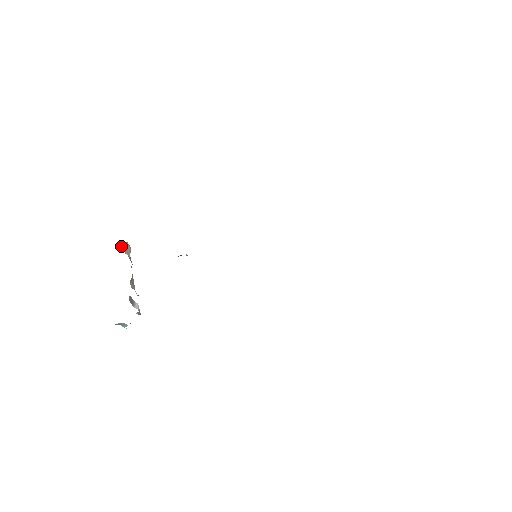
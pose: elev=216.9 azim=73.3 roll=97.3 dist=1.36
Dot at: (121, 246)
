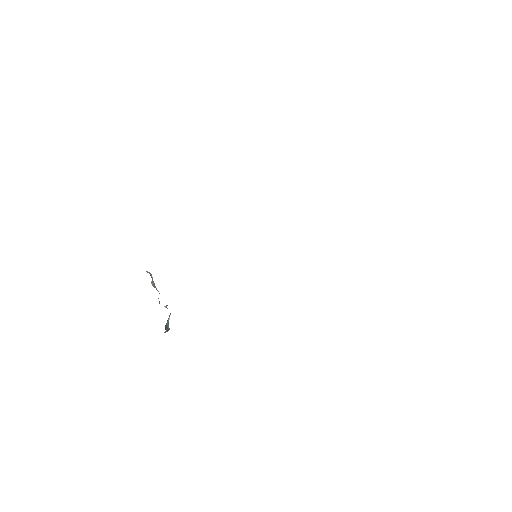
Dot at: occluded
